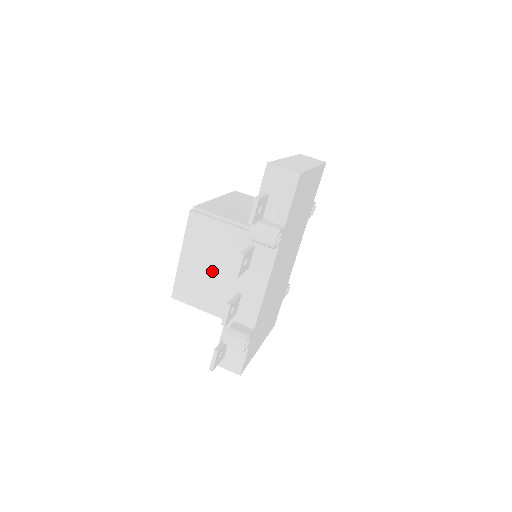
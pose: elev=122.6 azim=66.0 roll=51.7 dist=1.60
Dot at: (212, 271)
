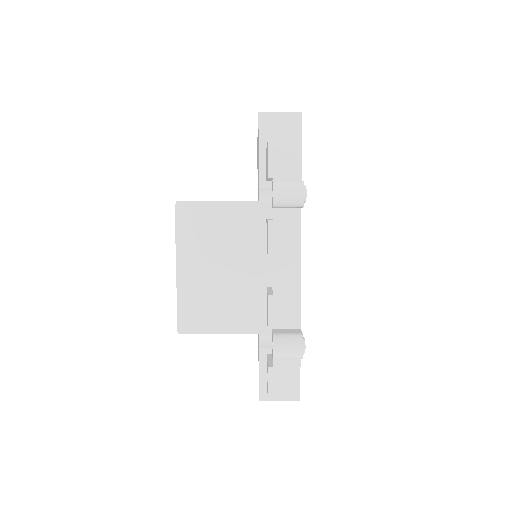
Dot at: (225, 273)
